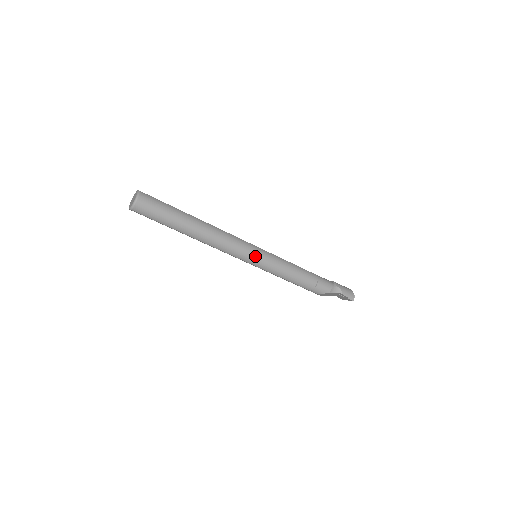
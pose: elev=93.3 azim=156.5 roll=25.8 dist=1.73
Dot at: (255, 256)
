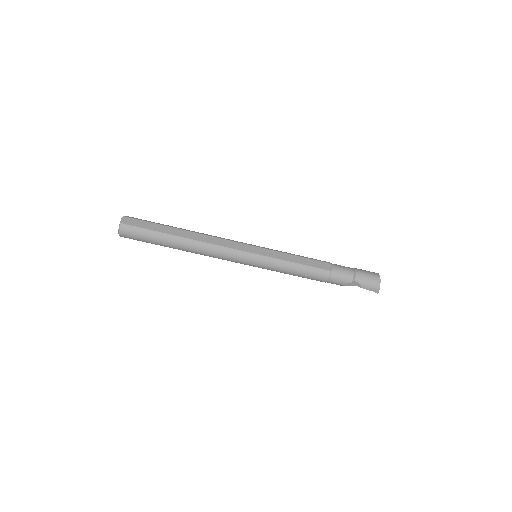
Dot at: (249, 263)
